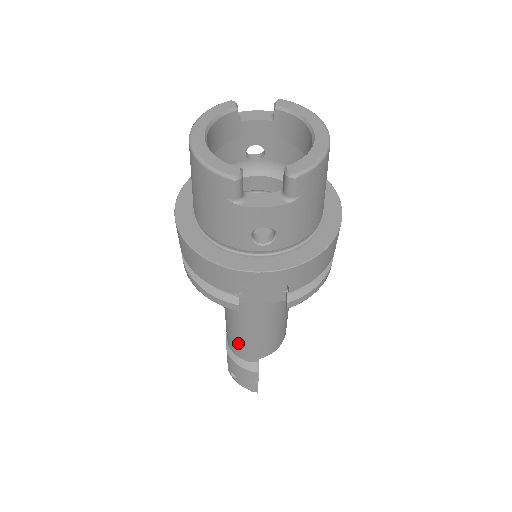
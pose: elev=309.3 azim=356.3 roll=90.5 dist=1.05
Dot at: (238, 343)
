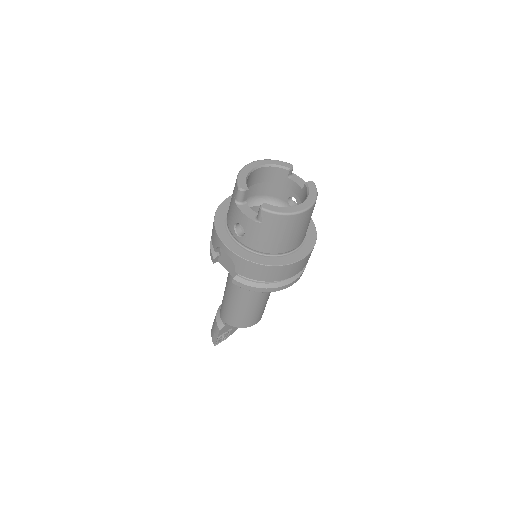
Dot at: occluded
